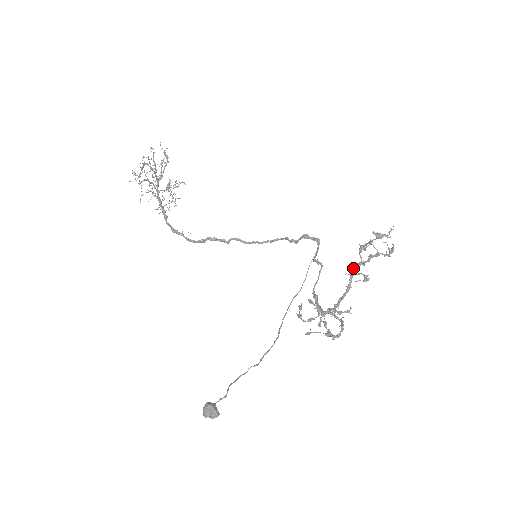
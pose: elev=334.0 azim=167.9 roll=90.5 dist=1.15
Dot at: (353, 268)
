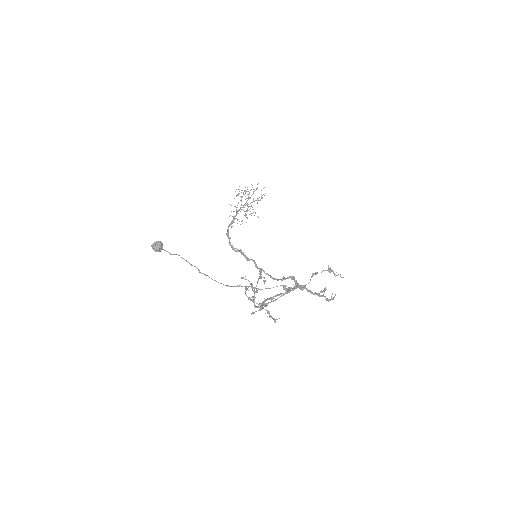
Dot at: (301, 286)
